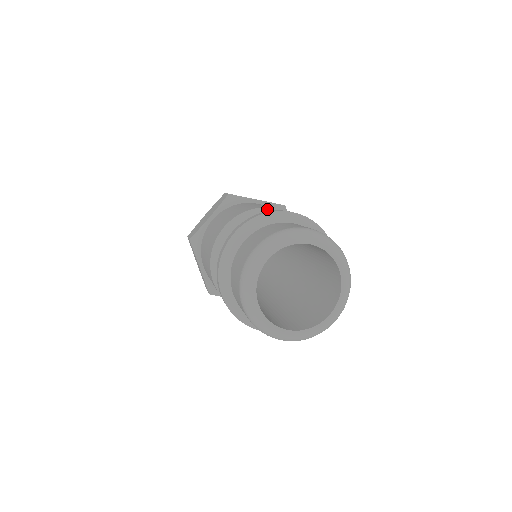
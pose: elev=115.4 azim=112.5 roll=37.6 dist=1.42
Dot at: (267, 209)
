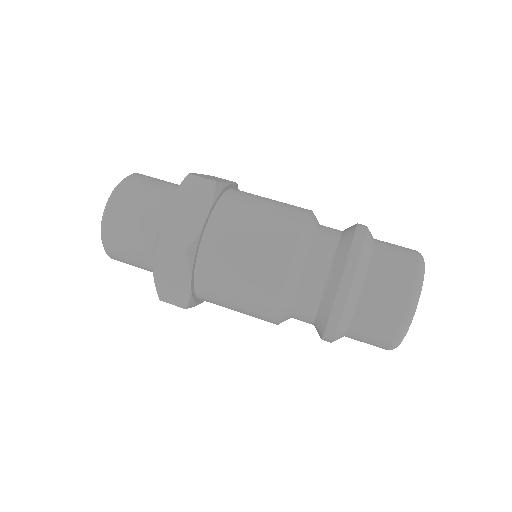
Dot at: (295, 258)
